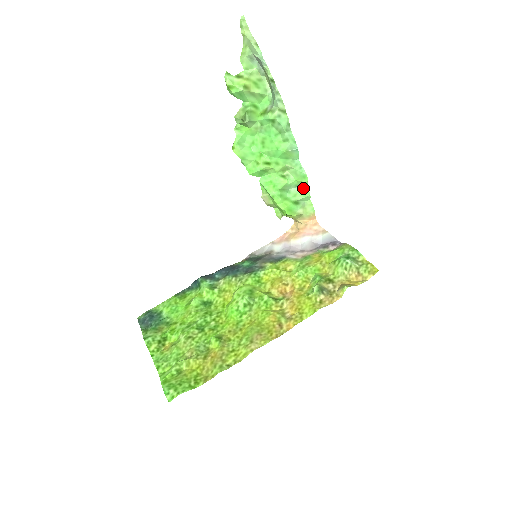
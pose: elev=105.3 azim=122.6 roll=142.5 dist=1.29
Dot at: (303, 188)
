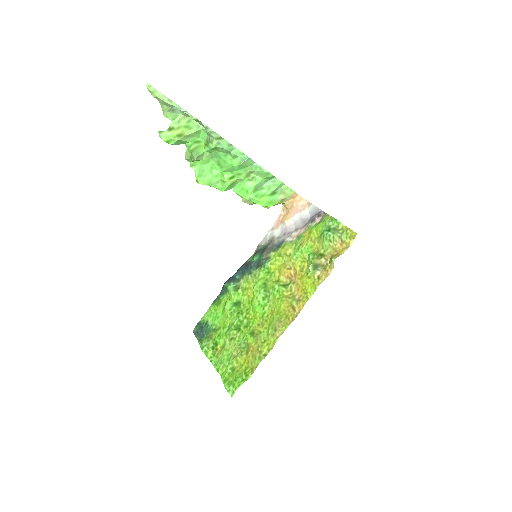
Dot at: (273, 180)
